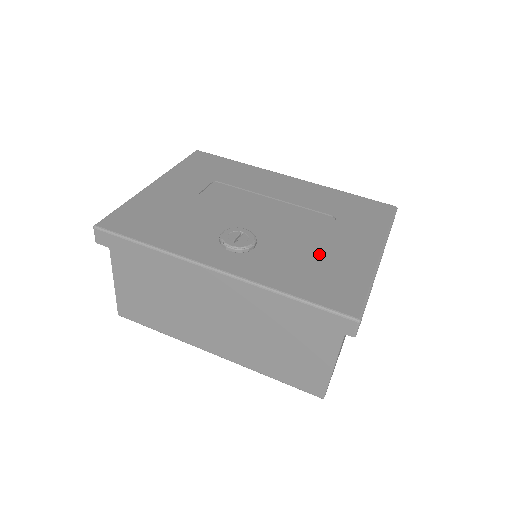
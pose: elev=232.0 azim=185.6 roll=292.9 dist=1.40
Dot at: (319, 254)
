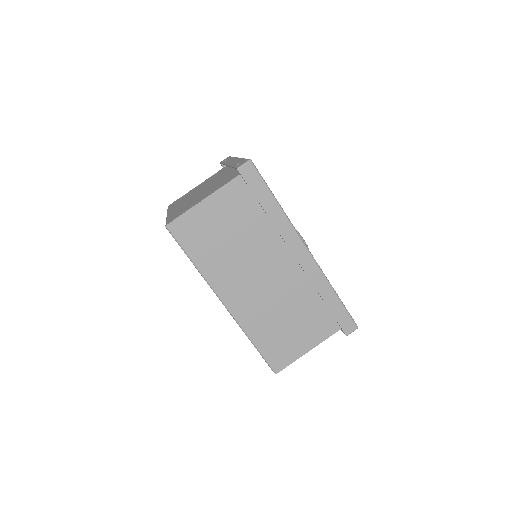
Dot at: occluded
